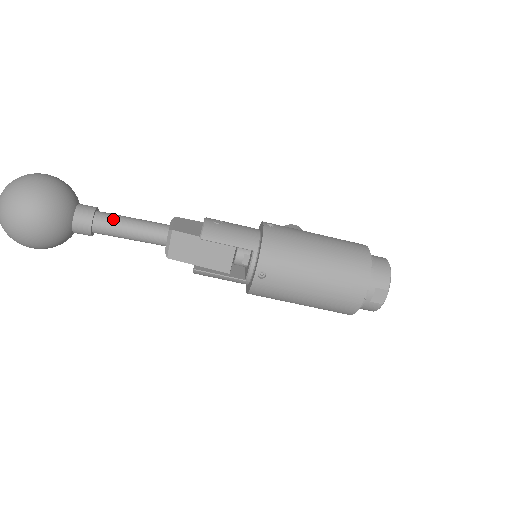
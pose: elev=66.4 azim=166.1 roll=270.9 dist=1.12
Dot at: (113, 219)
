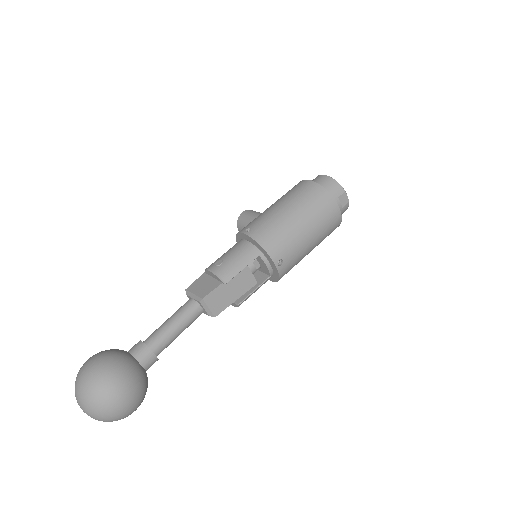
Dot at: (160, 335)
